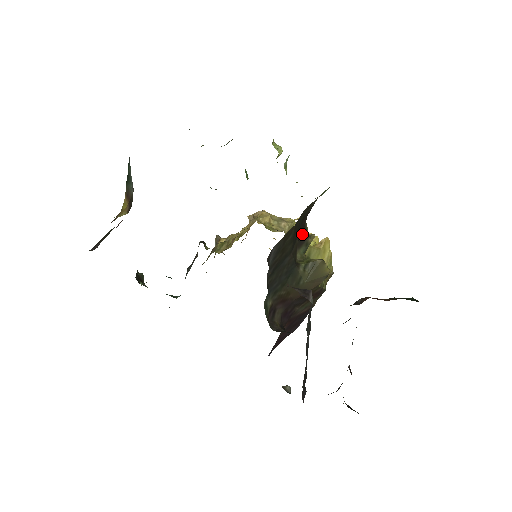
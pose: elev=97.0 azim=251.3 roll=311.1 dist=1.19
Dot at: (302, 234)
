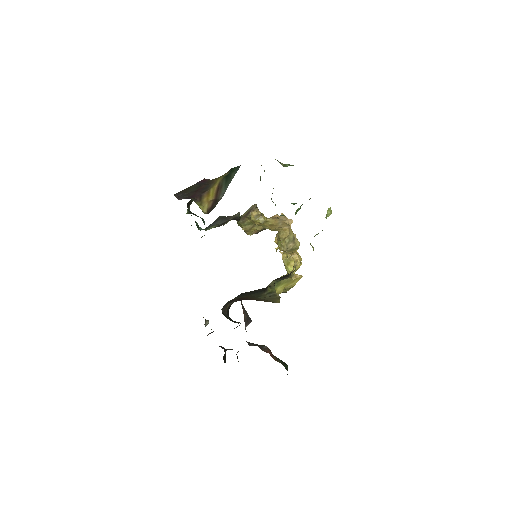
Dot at: (286, 275)
